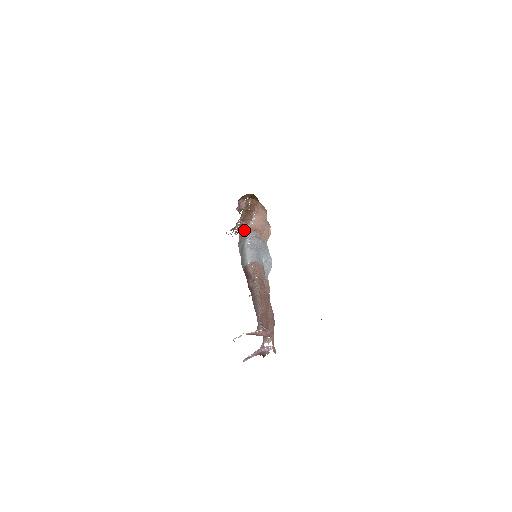
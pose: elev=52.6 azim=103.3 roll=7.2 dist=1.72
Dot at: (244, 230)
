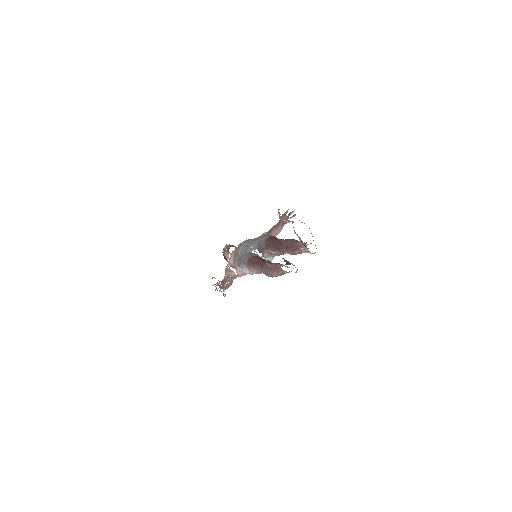
Dot at: occluded
